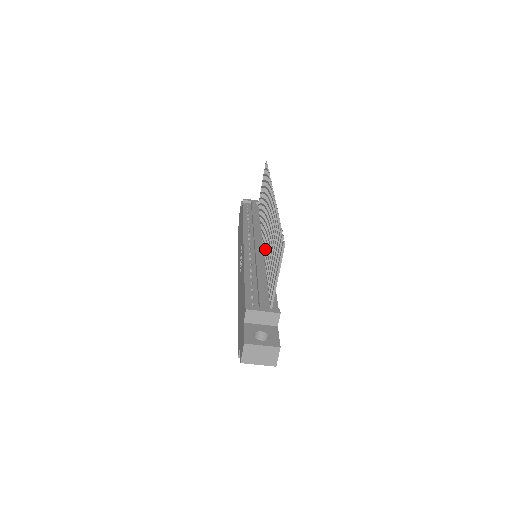
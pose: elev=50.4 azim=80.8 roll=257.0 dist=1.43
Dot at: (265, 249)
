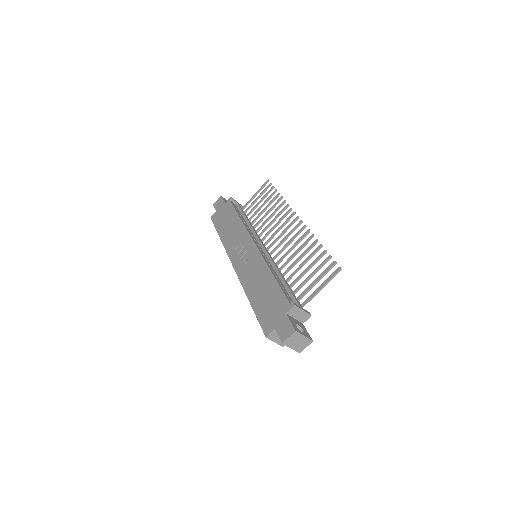
Dot at: (276, 256)
